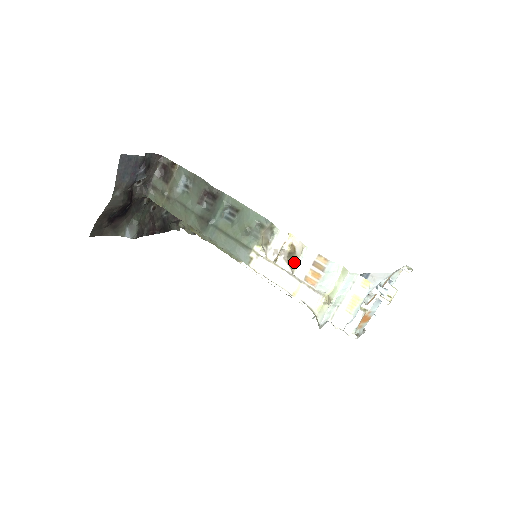
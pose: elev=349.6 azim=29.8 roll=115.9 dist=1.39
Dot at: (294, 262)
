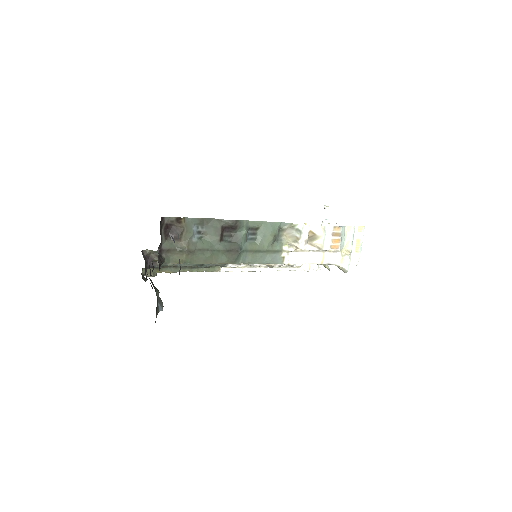
Dot at: (319, 241)
